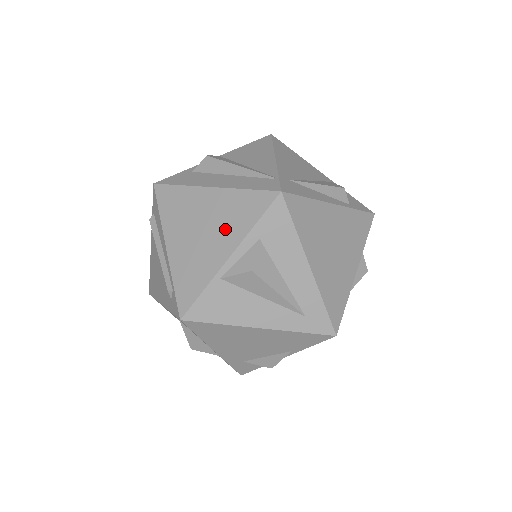
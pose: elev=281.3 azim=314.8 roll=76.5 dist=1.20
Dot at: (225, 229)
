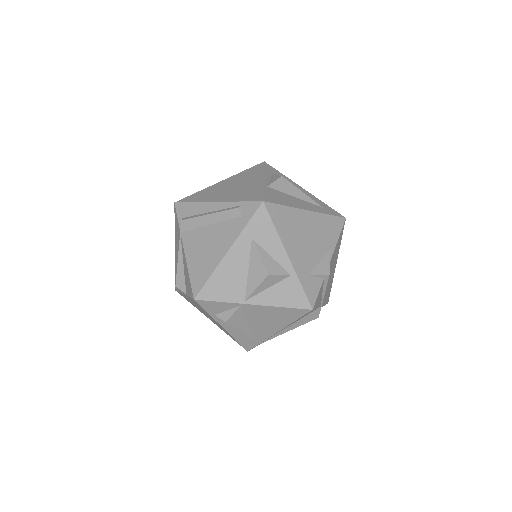
Dot at: (248, 179)
